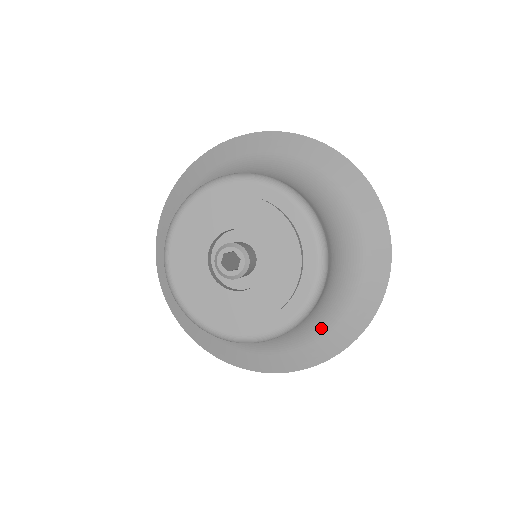
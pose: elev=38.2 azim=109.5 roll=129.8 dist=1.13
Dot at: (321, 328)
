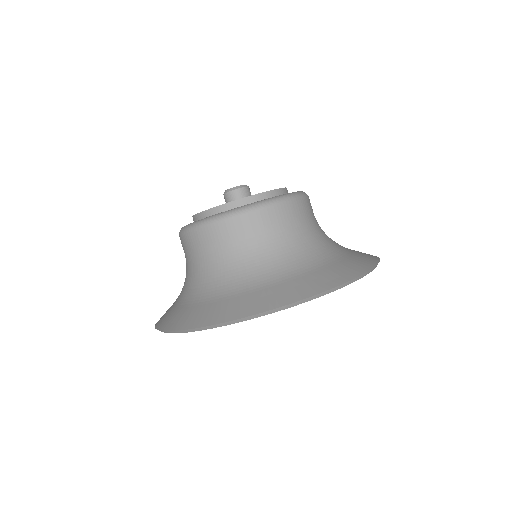
Dot at: (307, 265)
